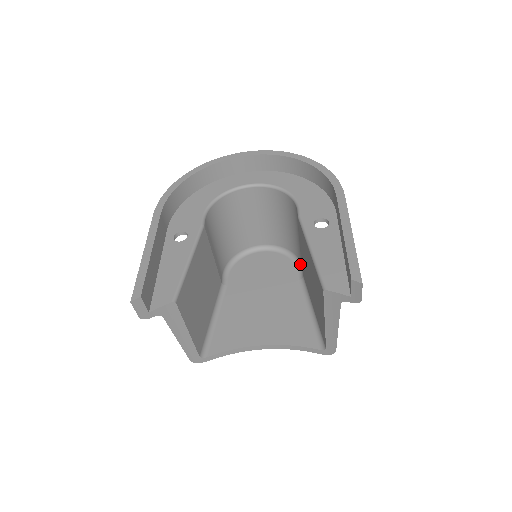
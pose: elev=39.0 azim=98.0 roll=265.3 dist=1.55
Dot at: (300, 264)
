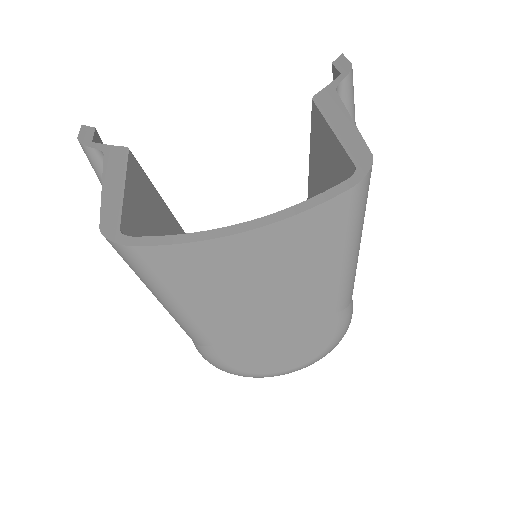
Dot at: occluded
